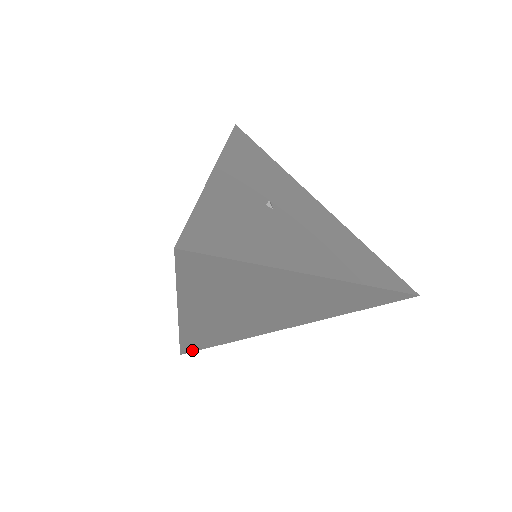
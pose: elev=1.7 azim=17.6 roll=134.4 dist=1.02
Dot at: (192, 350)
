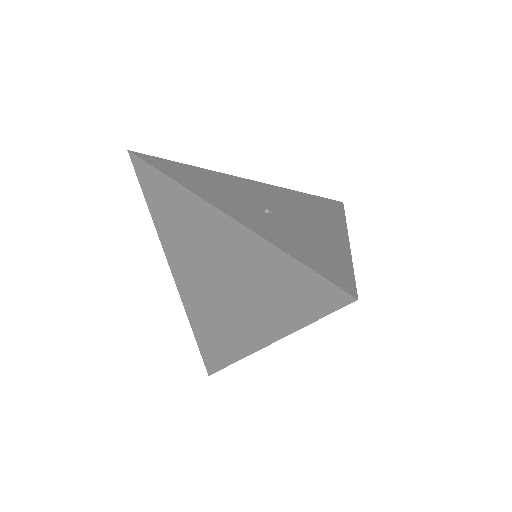
Dot at: occluded
